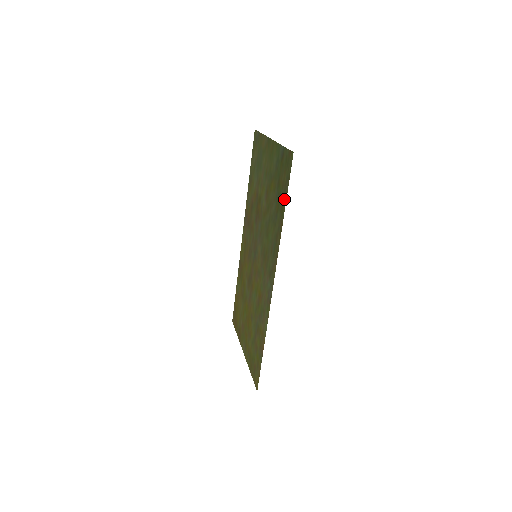
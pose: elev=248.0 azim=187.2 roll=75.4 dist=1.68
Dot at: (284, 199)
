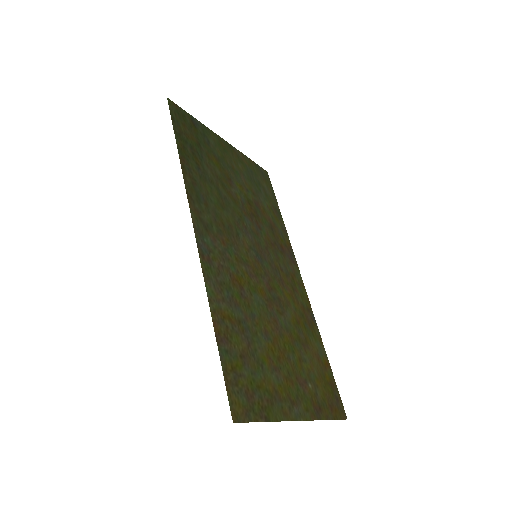
Dot at: (180, 140)
